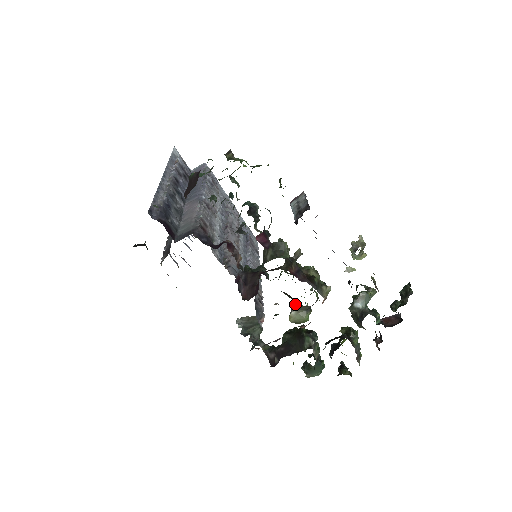
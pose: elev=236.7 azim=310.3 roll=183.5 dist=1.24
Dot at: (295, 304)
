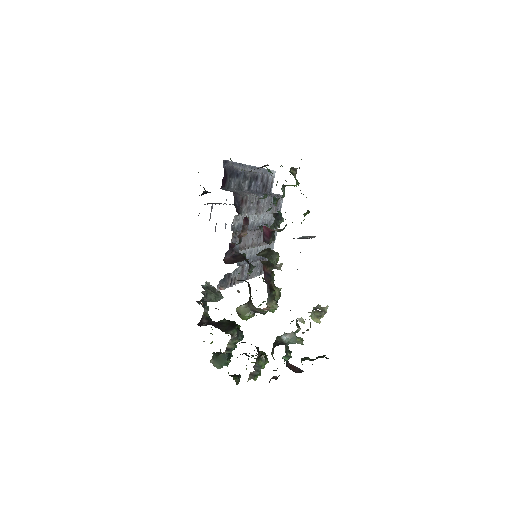
Dot at: (249, 301)
